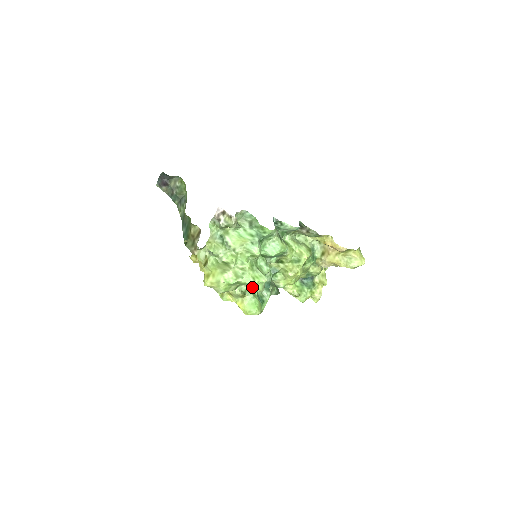
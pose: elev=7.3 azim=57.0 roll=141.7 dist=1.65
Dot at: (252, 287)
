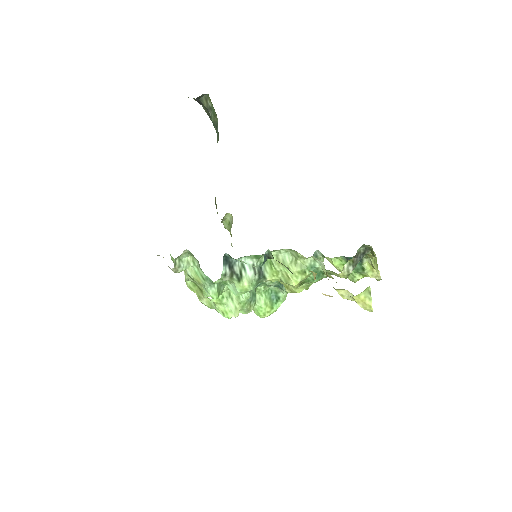
Dot at: occluded
